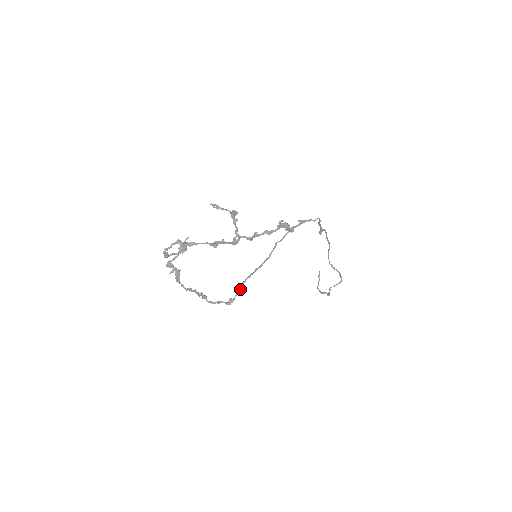
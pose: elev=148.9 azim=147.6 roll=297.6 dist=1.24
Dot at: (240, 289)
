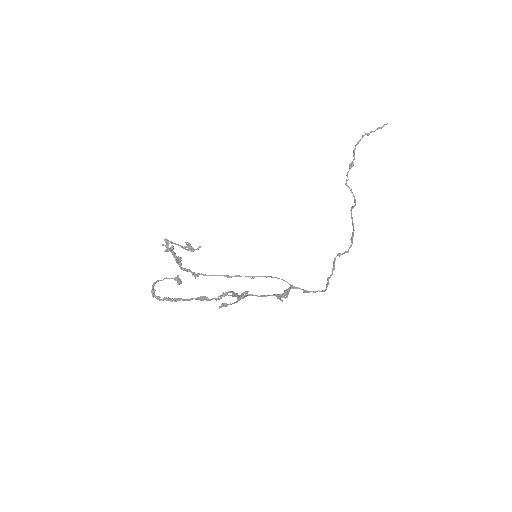
Dot at: occluded
